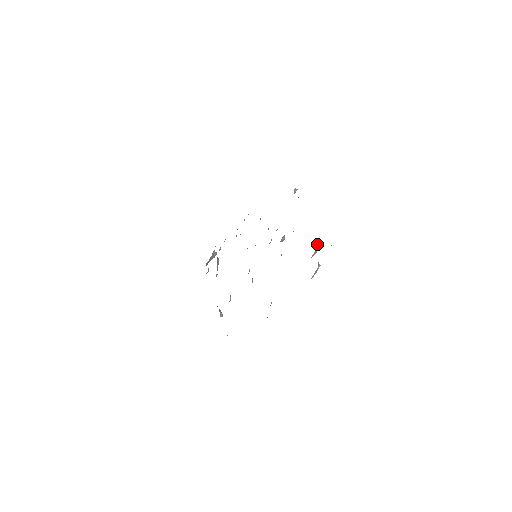
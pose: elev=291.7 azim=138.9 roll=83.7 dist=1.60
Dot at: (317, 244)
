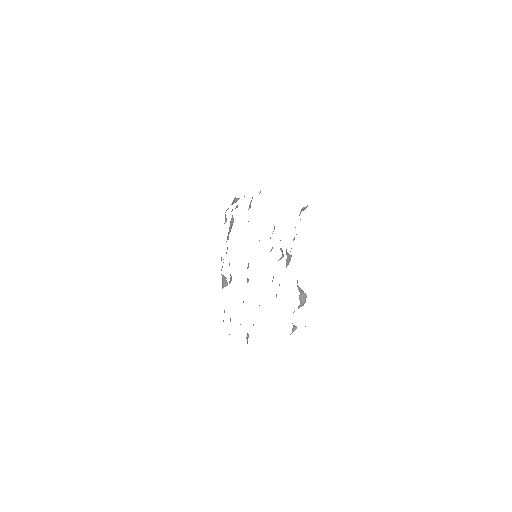
Dot at: occluded
